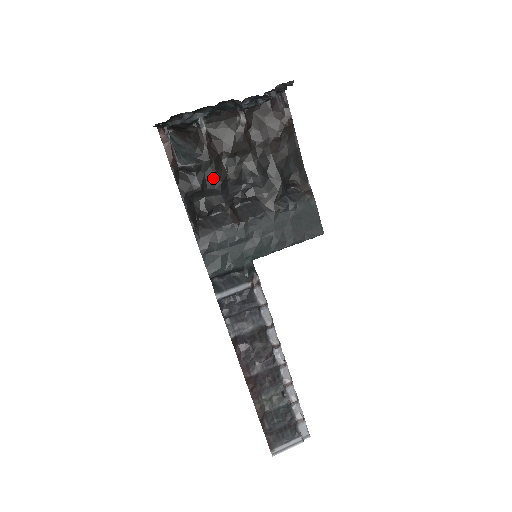
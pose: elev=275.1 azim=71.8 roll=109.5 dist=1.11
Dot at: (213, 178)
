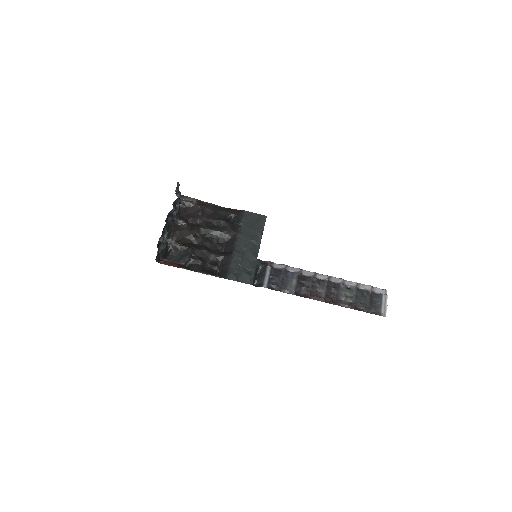
Dot at: (200, 252)
